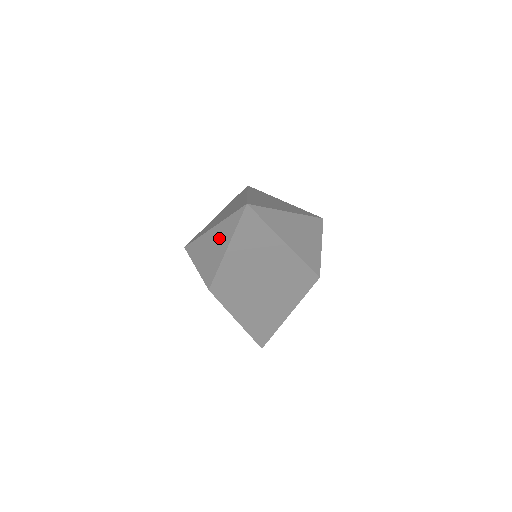
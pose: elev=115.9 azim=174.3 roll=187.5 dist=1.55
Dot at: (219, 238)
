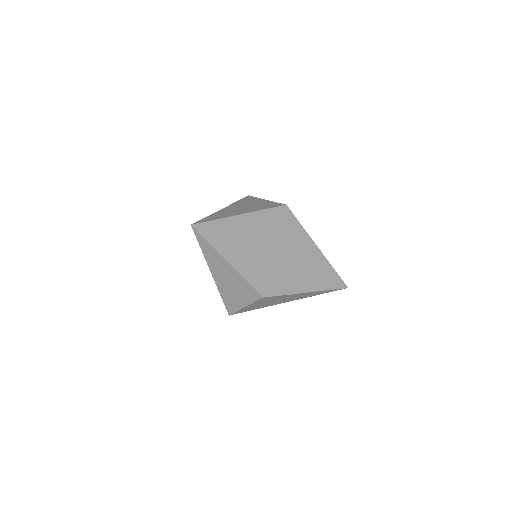
Dot at: (218, 267)
